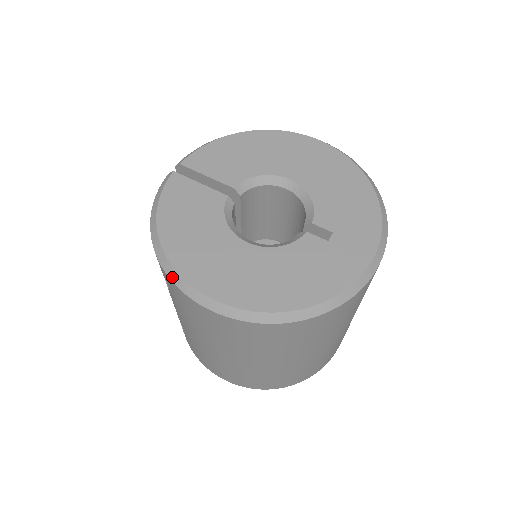
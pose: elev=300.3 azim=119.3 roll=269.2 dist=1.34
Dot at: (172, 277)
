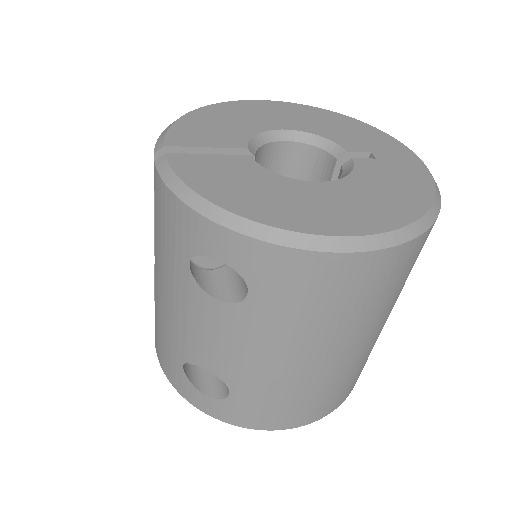
Dot at: (286, 241)
